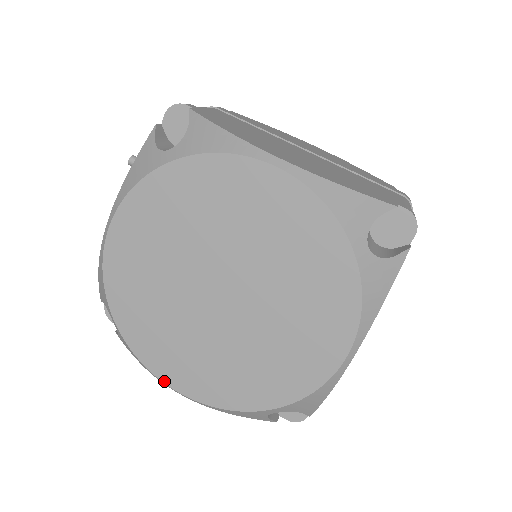
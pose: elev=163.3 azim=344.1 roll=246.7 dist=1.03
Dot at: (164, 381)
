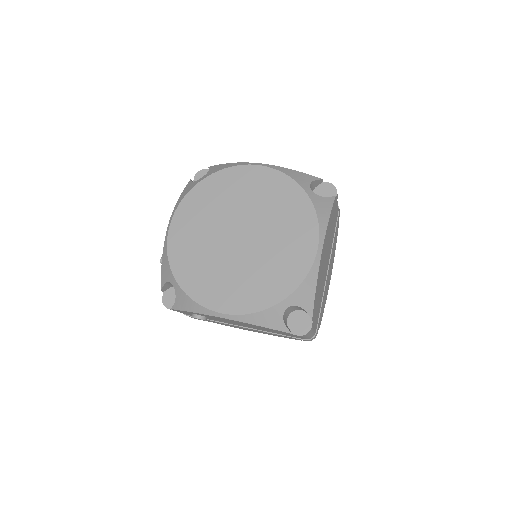
Dot at: (211, 309)
